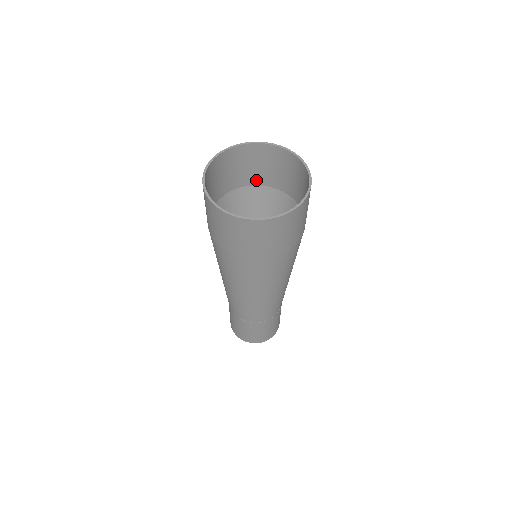
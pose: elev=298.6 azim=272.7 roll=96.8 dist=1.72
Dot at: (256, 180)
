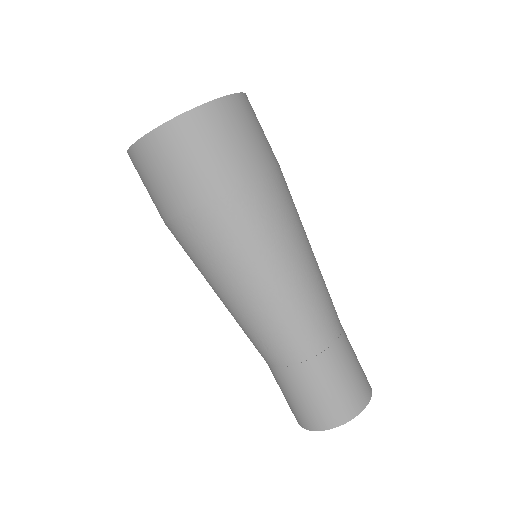
Dot at: occluded
